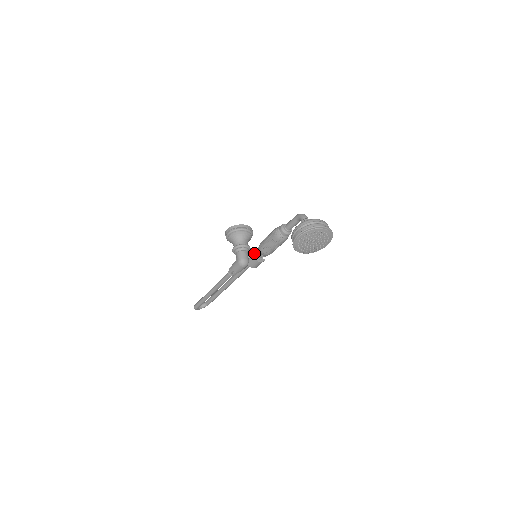
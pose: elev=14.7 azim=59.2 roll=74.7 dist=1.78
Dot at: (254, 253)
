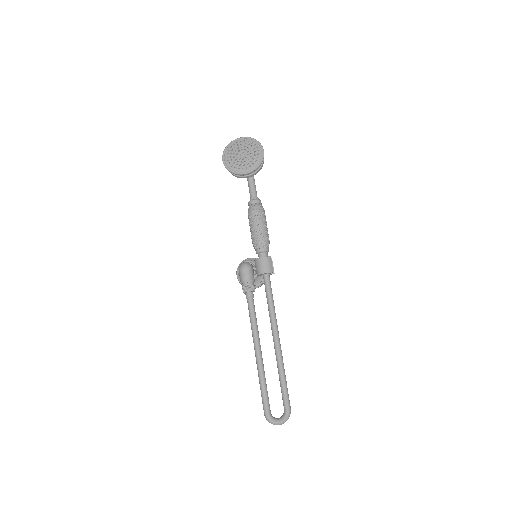
Dot at: occluded
